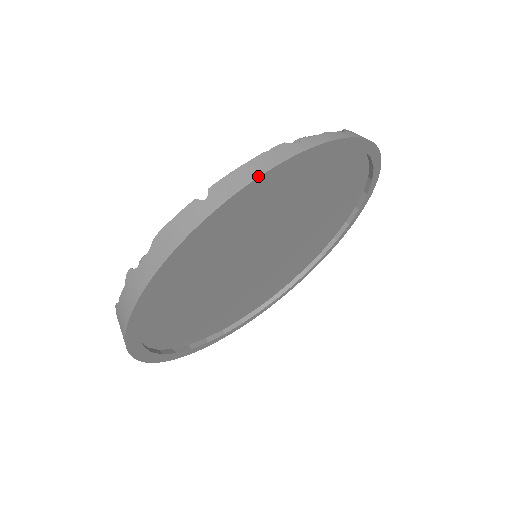
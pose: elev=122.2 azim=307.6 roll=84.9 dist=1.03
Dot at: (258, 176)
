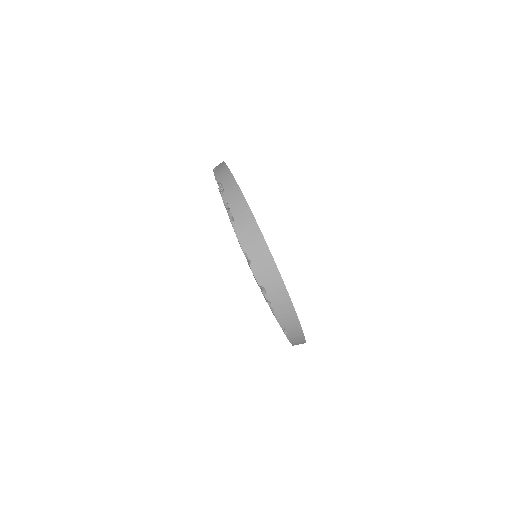
Dot at: occluded
